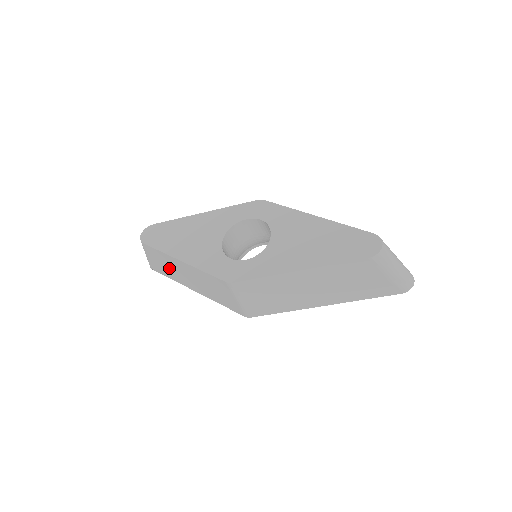
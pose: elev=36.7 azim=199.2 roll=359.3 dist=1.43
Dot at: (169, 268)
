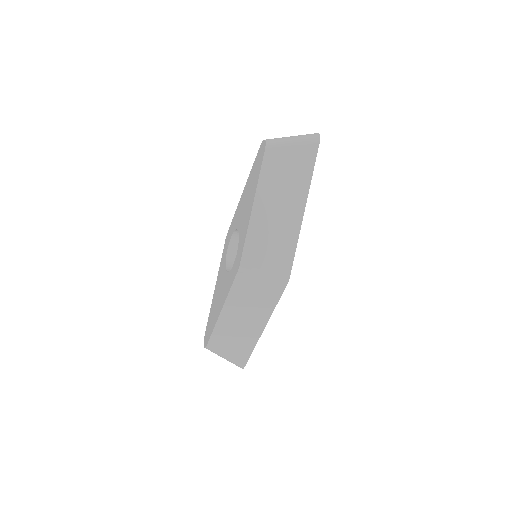
Dot at: (236, 338)
